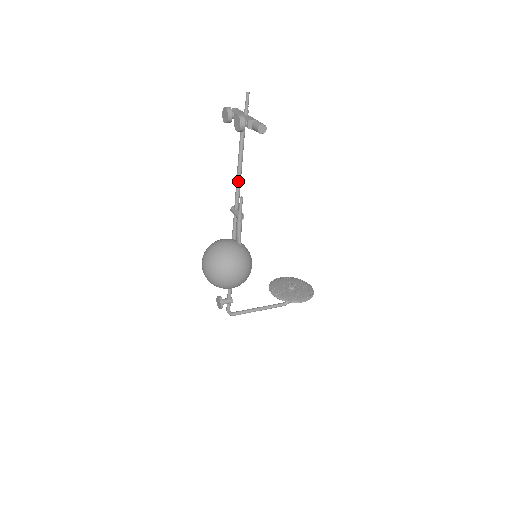
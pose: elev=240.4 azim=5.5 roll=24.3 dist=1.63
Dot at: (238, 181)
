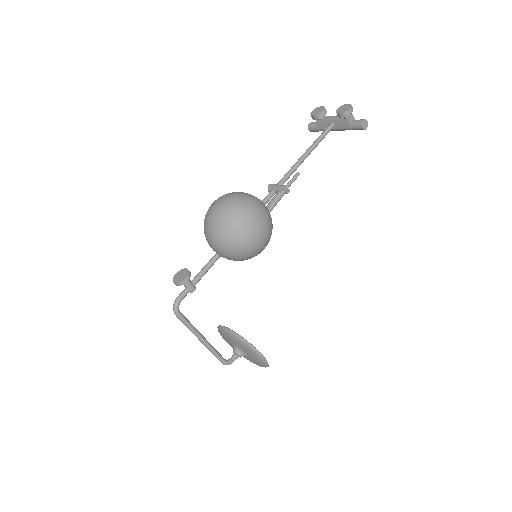
Dot at: (300, 162)
